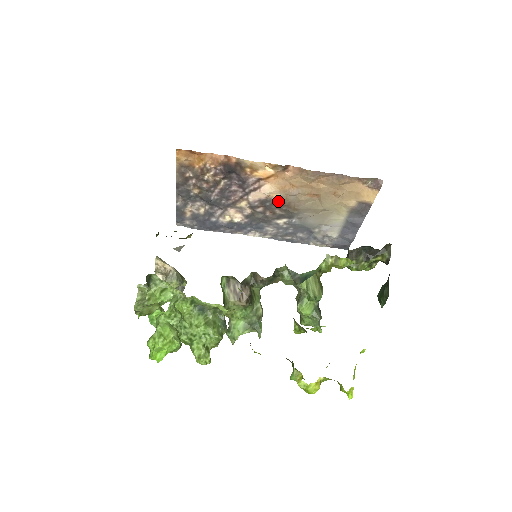
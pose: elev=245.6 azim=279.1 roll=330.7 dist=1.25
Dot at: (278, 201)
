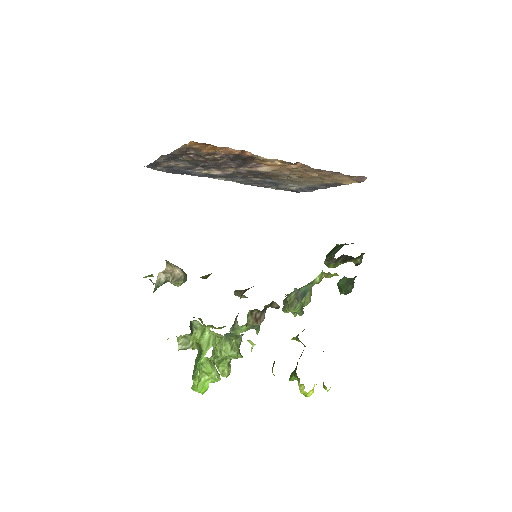
Dot at: (266, 173)
